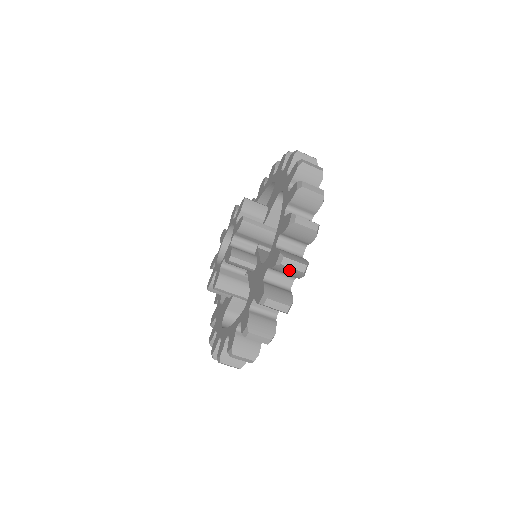
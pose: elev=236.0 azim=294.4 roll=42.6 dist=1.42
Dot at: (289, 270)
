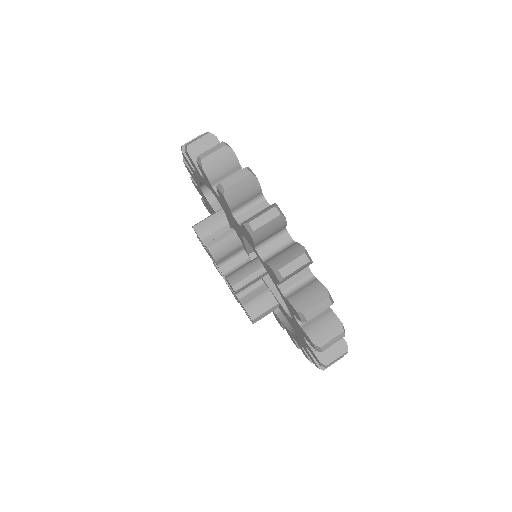
Dot at: (216, 159)
